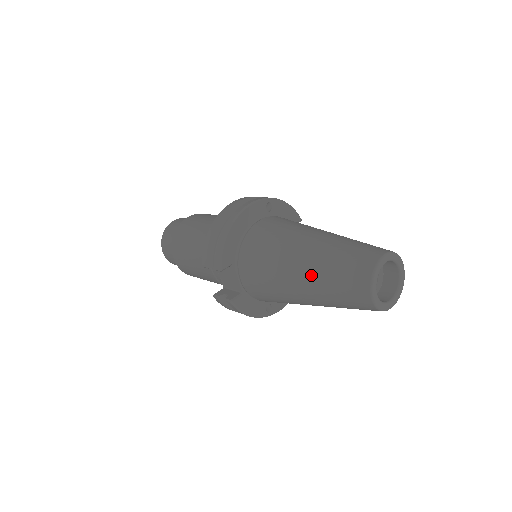
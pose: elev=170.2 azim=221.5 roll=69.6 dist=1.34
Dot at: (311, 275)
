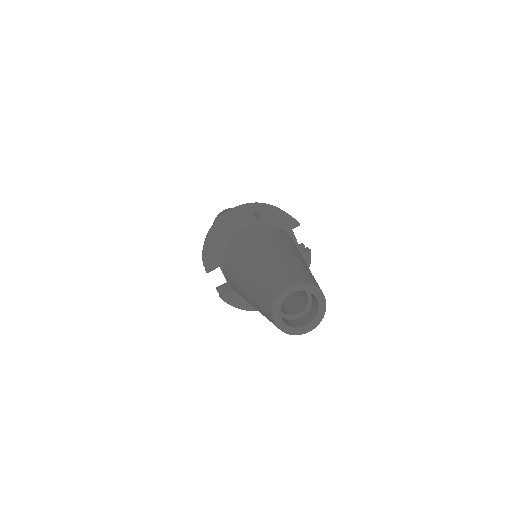
Dot at: (249, 291)
